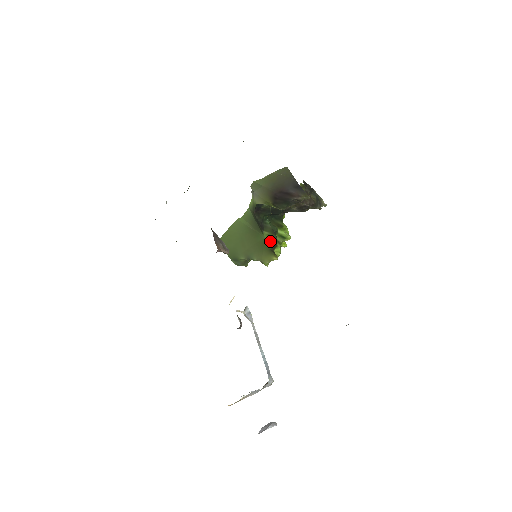
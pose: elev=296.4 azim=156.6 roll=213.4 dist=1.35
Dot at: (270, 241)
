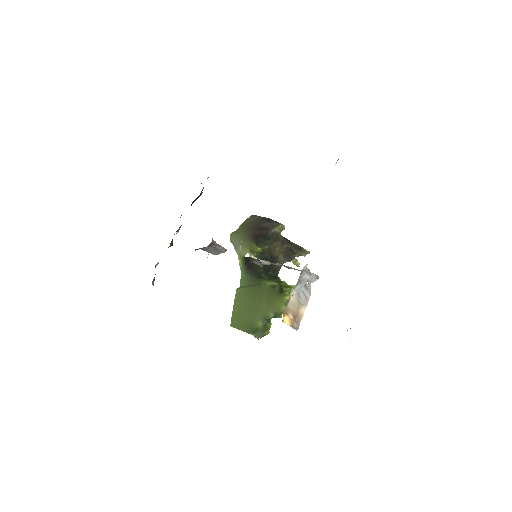
Dot at: (274, 285)
